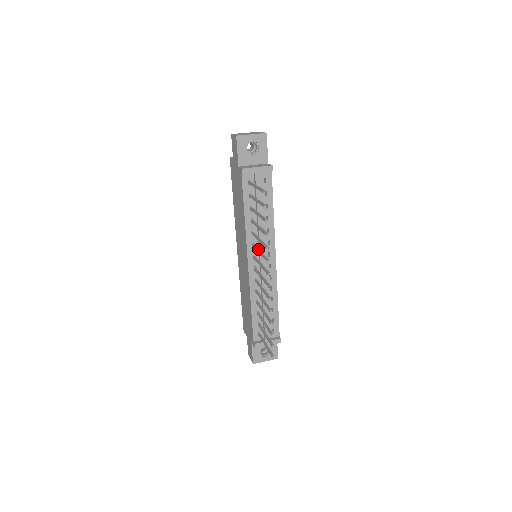
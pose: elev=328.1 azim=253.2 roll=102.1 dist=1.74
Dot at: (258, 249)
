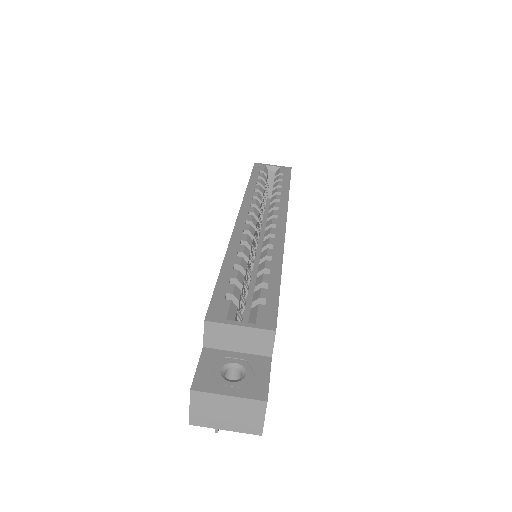
Dot at: occluded
